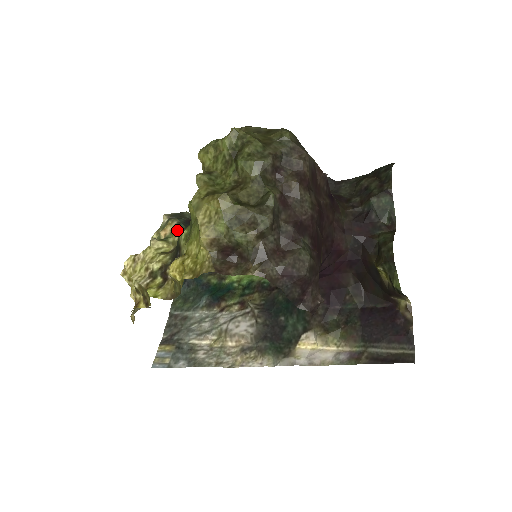
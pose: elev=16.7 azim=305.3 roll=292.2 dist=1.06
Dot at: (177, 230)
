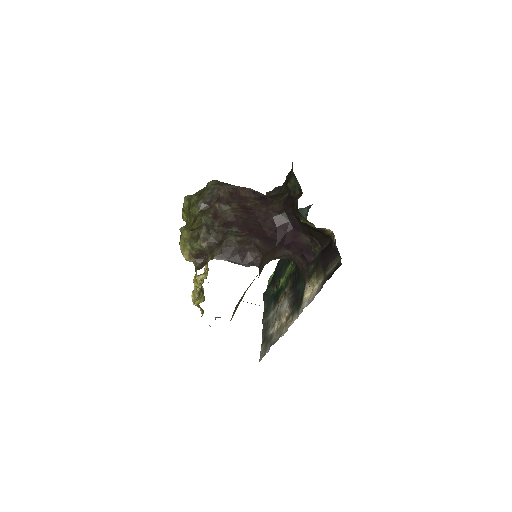
Dot at: (207, 265)
